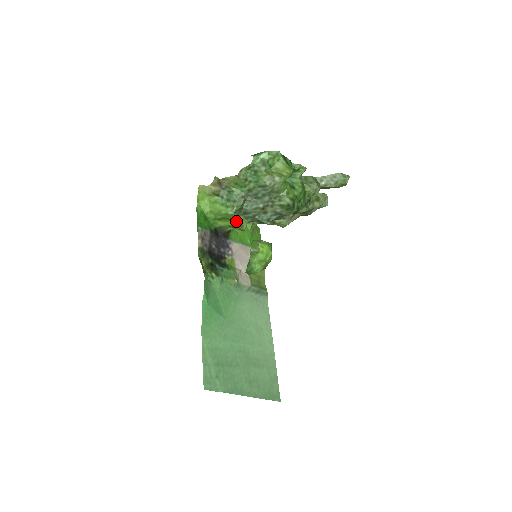
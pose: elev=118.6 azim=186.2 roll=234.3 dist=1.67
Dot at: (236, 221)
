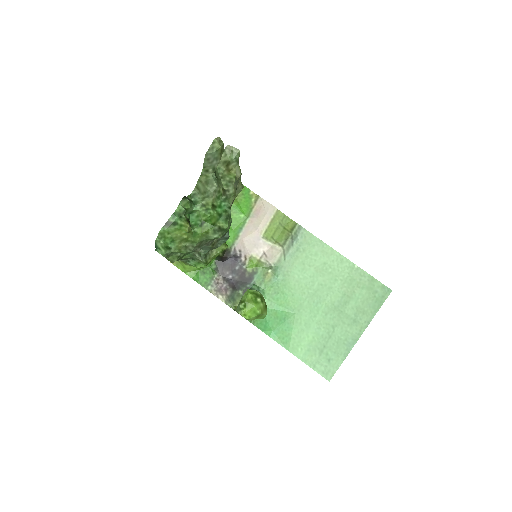
Dot at: (216, 256)
